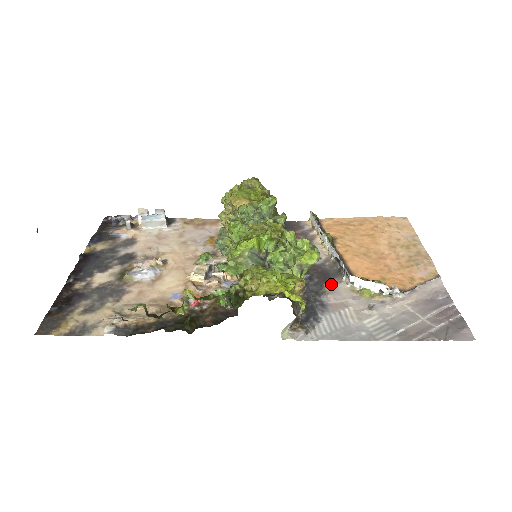
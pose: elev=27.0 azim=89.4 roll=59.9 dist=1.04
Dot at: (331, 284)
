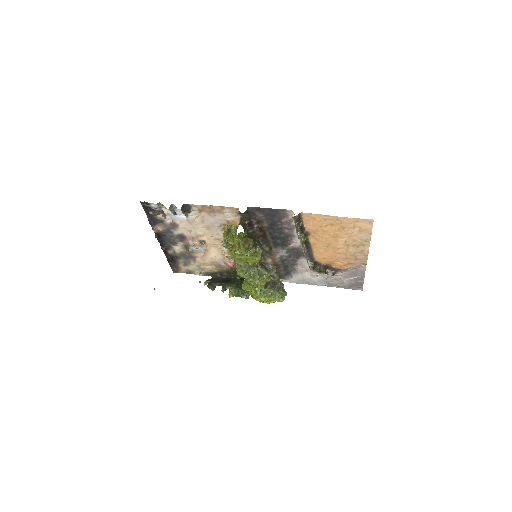
Dot at: (301, 260)
